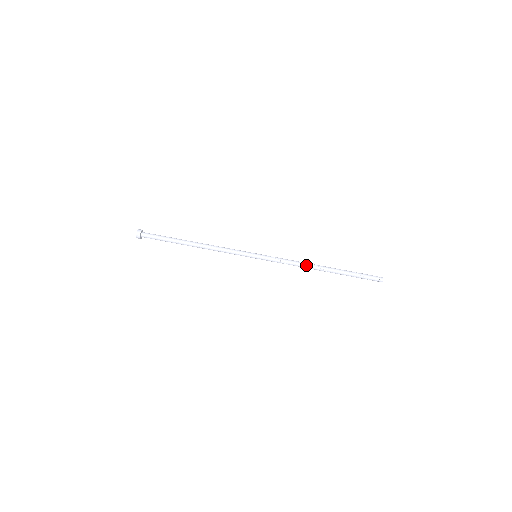
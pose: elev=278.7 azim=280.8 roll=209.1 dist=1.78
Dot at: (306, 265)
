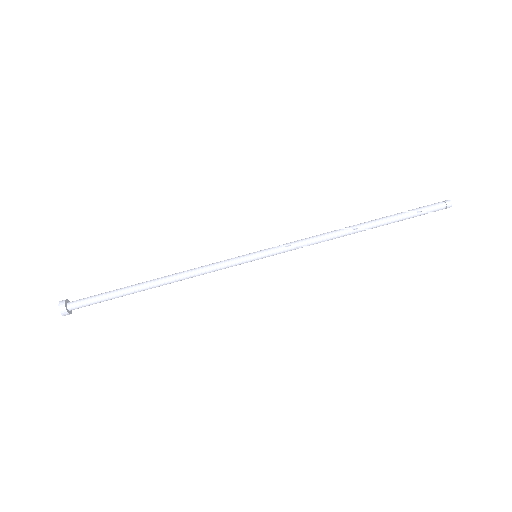
Dot at: (335, 235)
